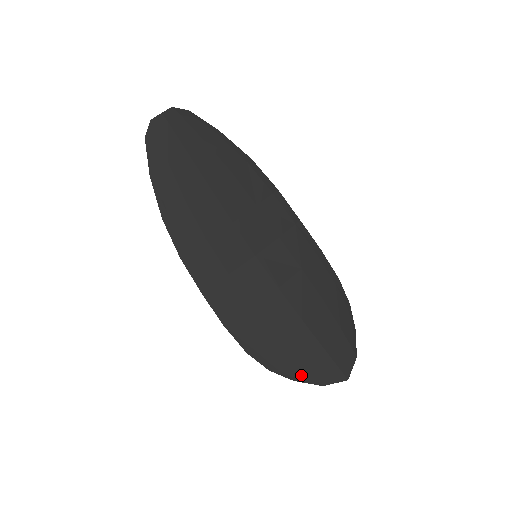
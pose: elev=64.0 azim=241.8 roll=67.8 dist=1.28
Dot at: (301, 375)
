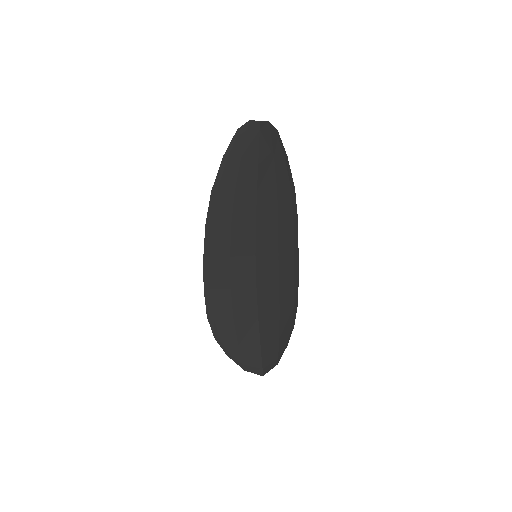
Dot at: (234, 354)
